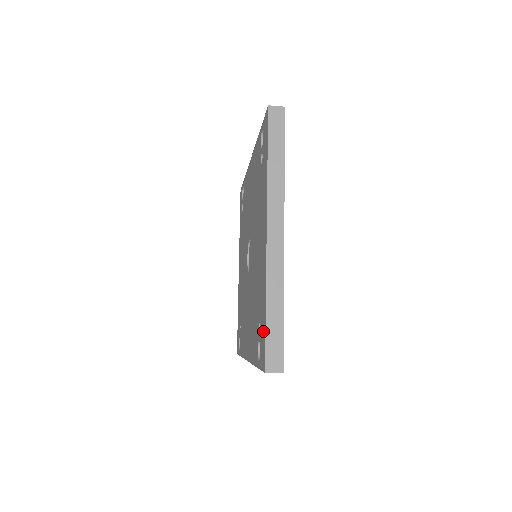
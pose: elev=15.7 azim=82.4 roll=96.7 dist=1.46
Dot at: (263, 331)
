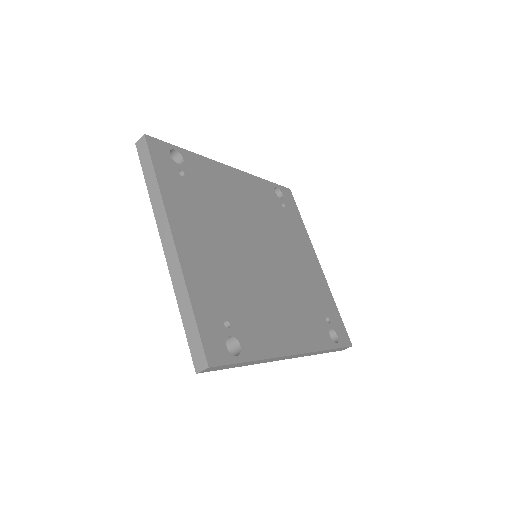
Dot at: occluded
